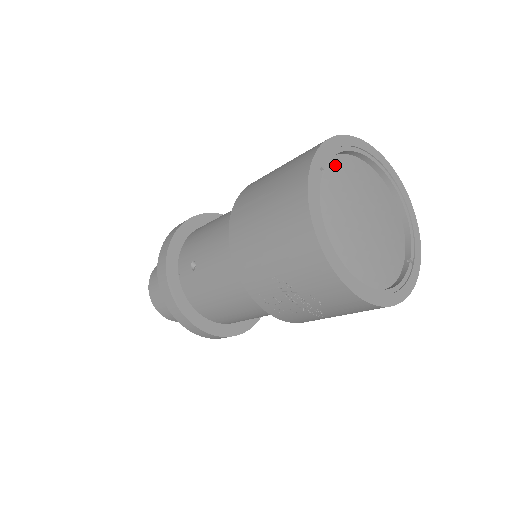
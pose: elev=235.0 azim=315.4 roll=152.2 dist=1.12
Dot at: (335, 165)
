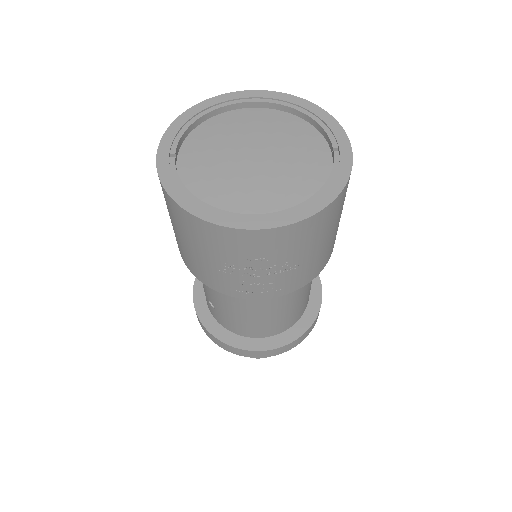
Dot at: (194, 140)
